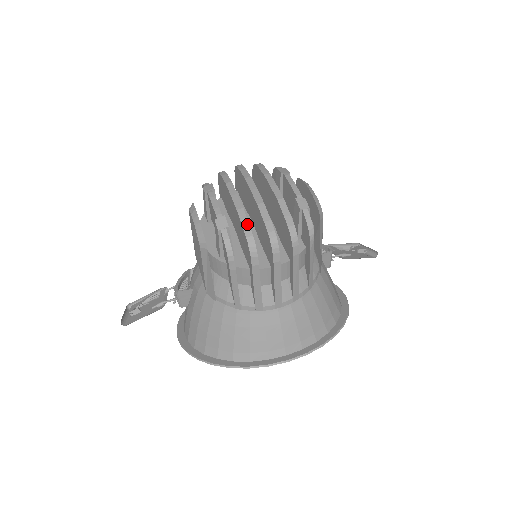
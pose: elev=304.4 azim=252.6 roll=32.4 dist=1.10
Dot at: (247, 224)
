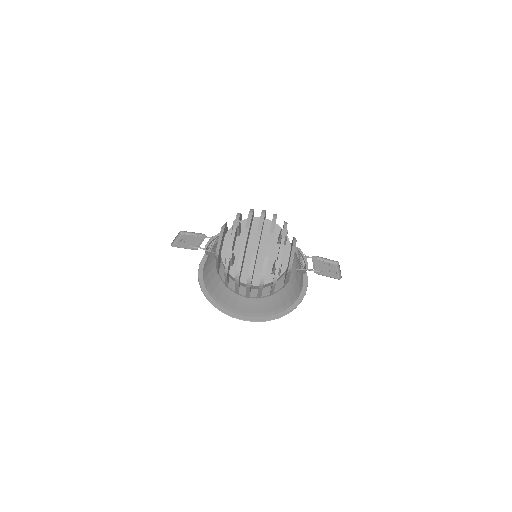
Dot at: (241, 263)
